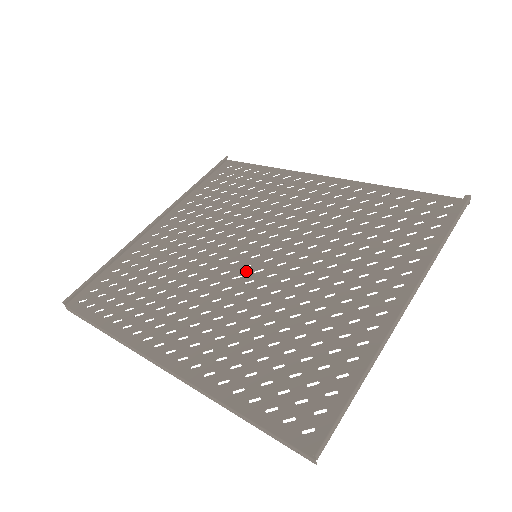
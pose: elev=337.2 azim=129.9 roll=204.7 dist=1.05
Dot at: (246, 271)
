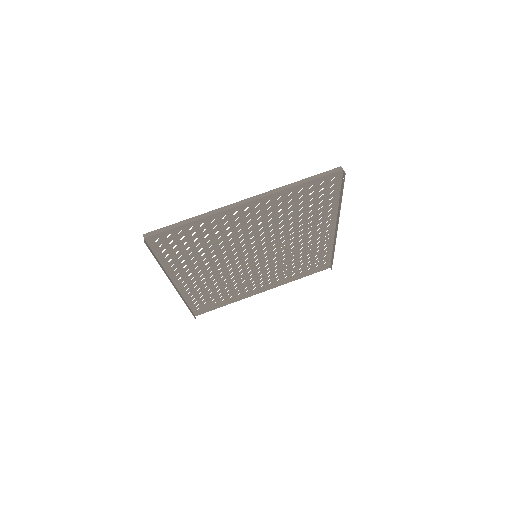
Dot at: (243, 259)
